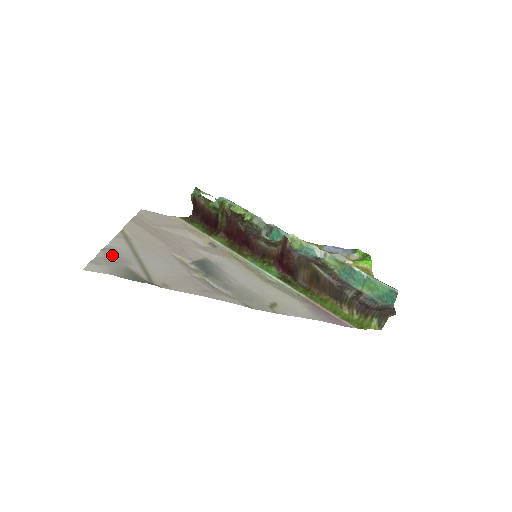
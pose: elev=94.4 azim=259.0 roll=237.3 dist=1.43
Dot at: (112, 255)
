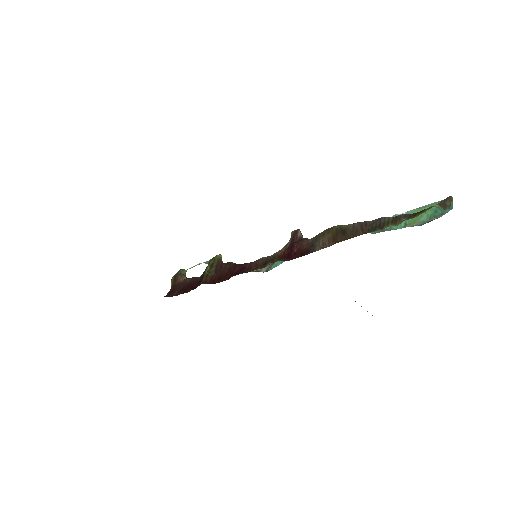
Dot at: occluded
